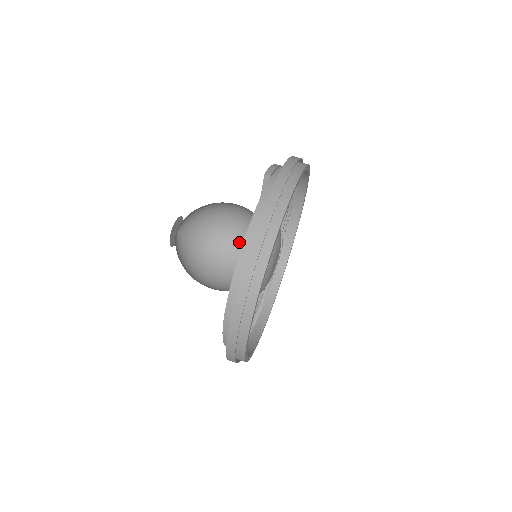
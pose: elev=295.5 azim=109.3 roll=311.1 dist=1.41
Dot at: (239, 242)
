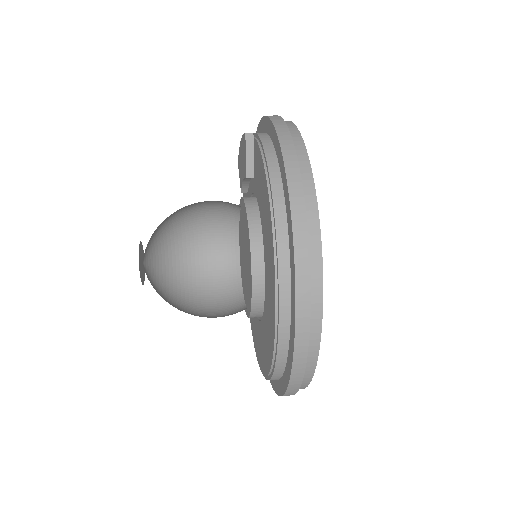
Dot at: (217, 267)
